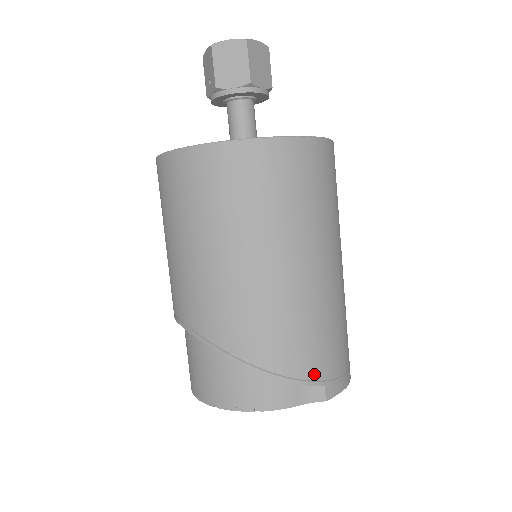
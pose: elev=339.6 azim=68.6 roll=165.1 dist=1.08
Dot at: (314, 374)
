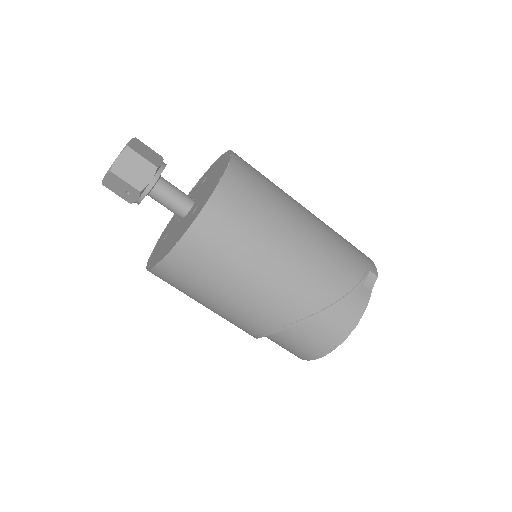
Dot at: (361, 271)
